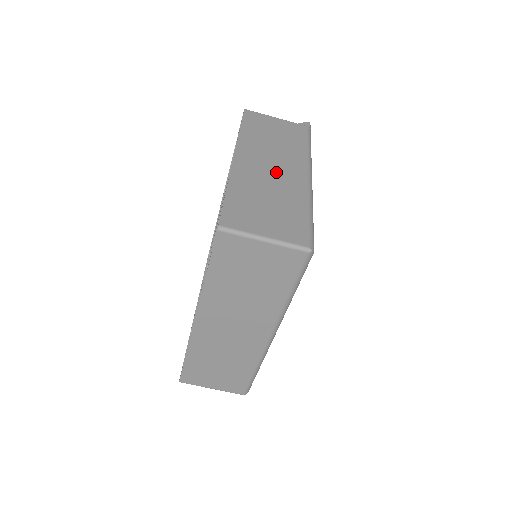
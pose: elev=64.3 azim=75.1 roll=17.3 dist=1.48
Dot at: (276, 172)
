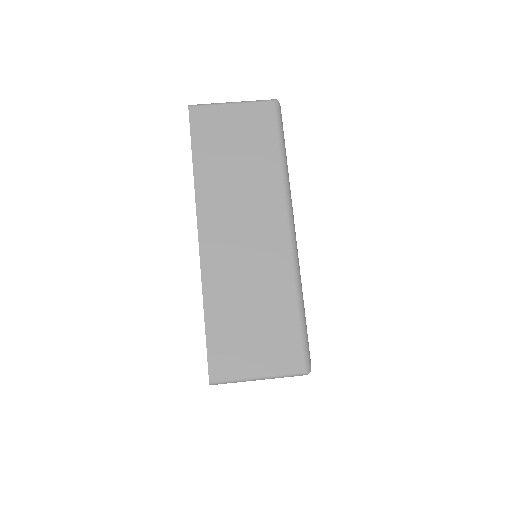
Dot at: occluded
